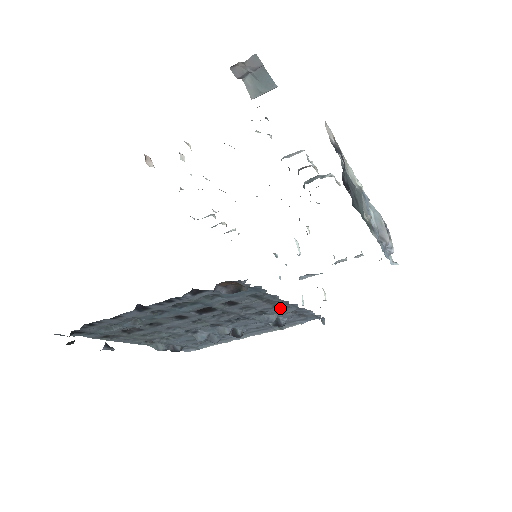
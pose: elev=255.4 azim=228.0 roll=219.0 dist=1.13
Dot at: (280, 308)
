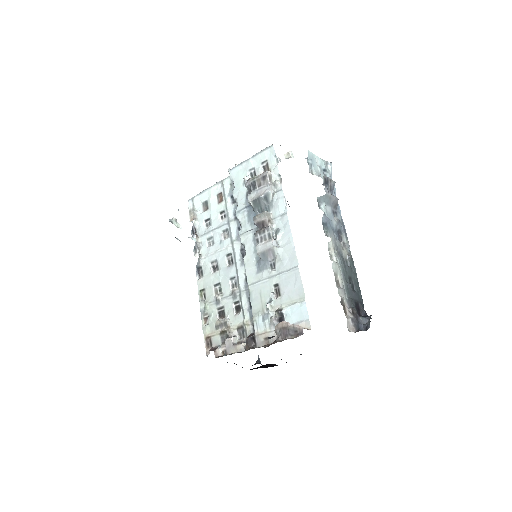
Dot at: occluded
